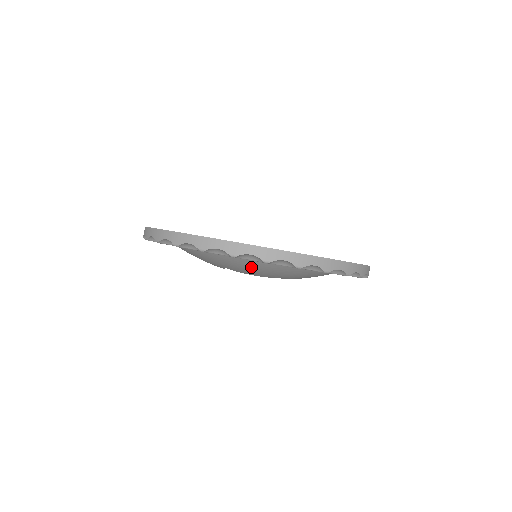
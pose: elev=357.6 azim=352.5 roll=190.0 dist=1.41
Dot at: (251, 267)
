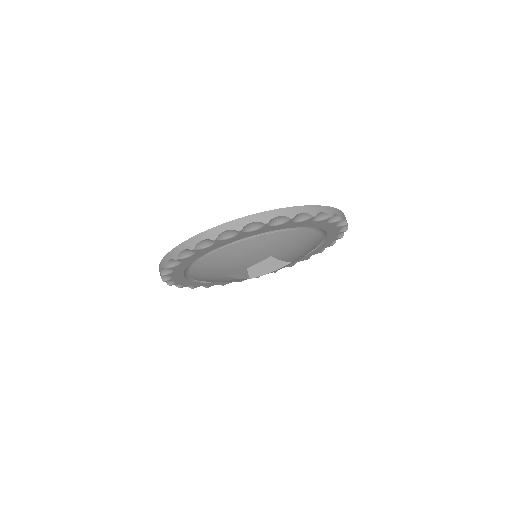
Dot at: (303, 242)
